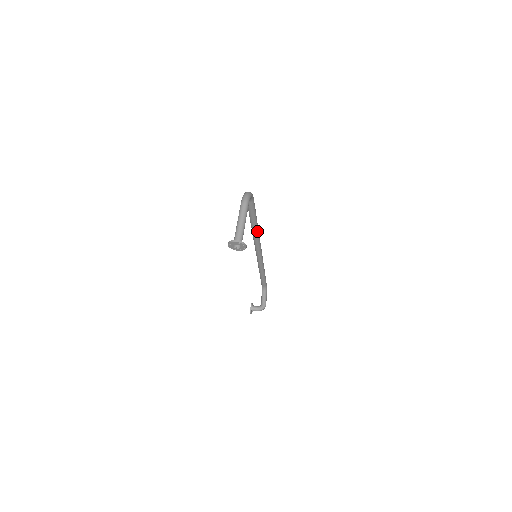
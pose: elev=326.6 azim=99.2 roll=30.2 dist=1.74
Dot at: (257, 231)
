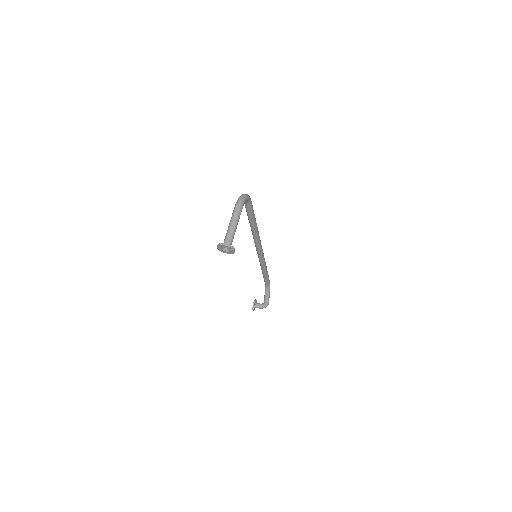
Dot at: (256, 232)
